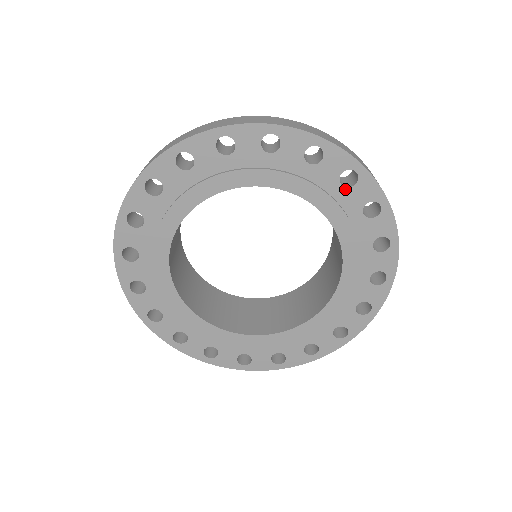
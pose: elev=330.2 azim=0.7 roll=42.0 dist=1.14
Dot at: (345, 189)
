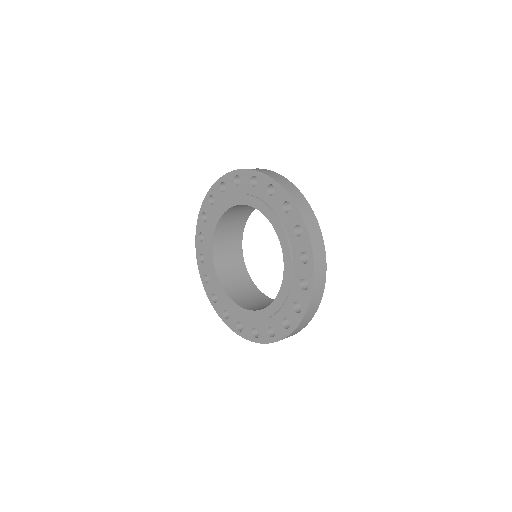
Dot at: (240, 186)
